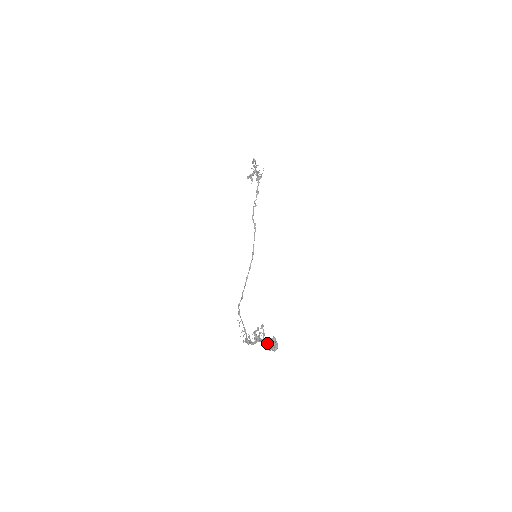
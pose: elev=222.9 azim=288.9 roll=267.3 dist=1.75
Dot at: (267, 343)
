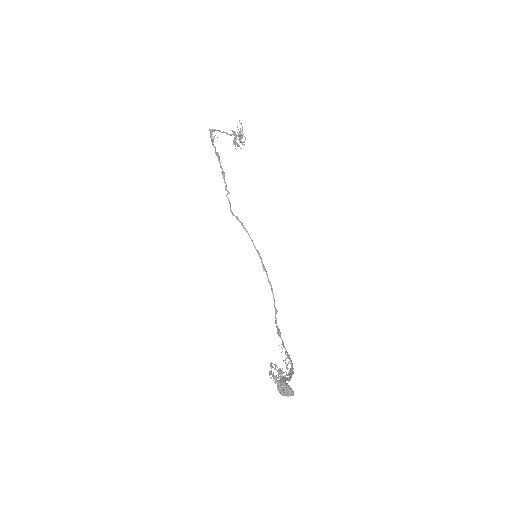
Dot at: (278, 390)
